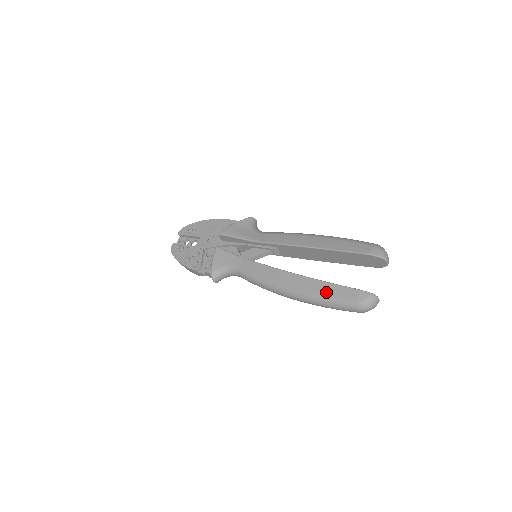
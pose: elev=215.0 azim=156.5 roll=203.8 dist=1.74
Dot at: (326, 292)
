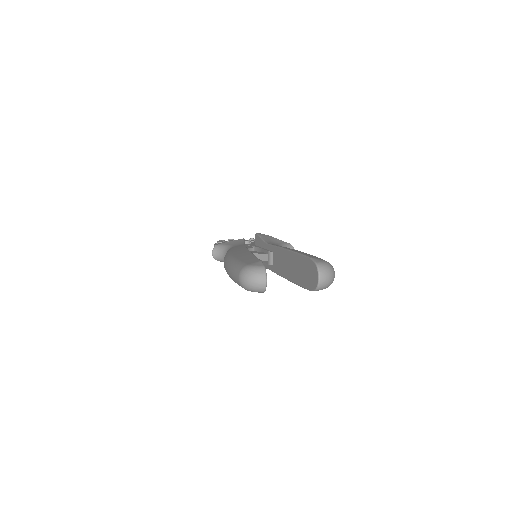
Dot at: (243, 258)
